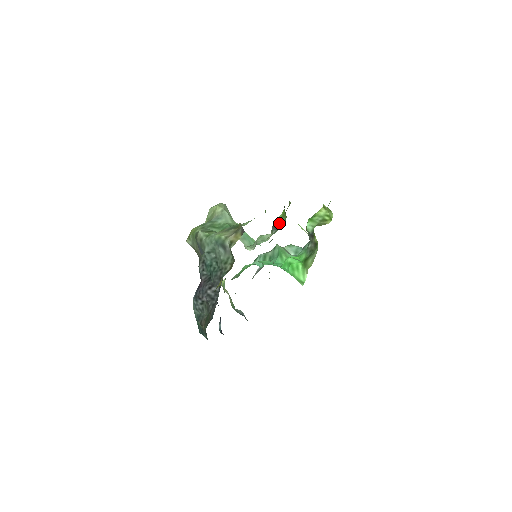
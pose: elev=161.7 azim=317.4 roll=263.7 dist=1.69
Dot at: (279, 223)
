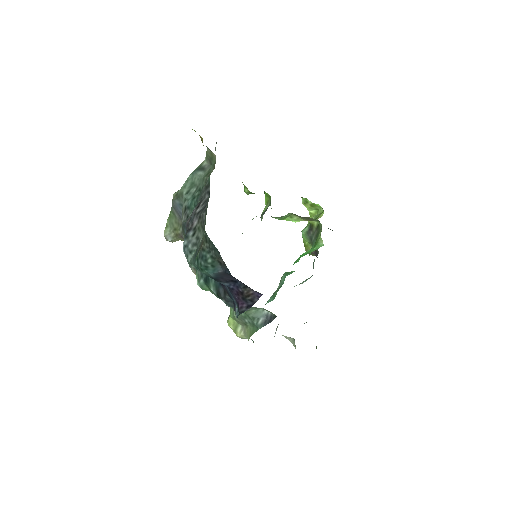
Dot at: (266, 209)
